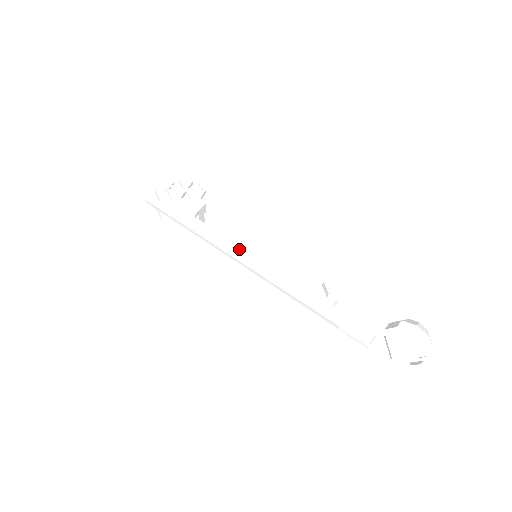
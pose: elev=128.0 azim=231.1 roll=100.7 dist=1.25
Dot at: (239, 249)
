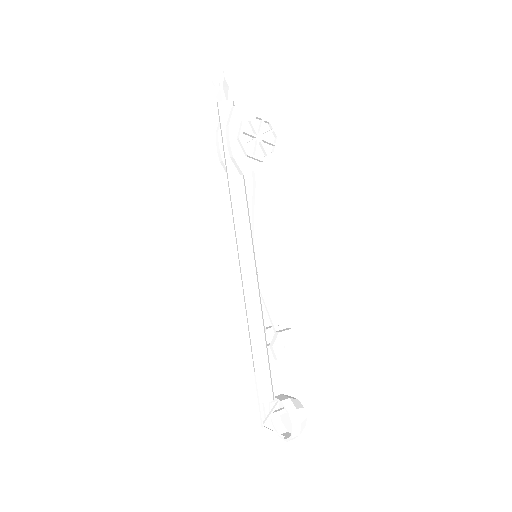
Dot at: (247, 243)
